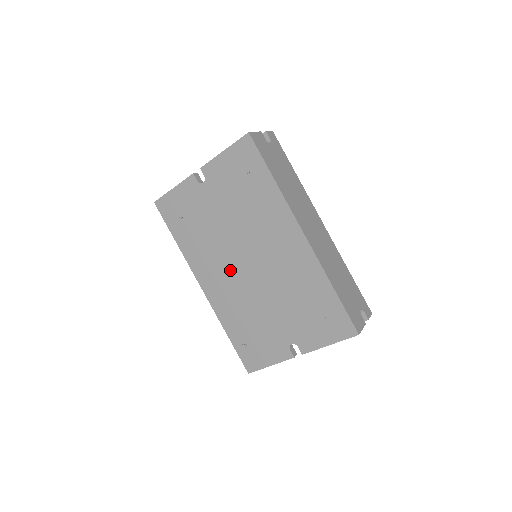
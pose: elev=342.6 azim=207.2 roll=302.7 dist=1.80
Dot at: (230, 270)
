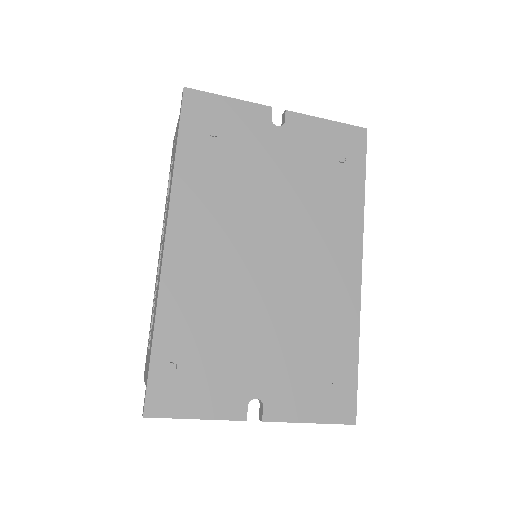
Dot at: (235, 246)
